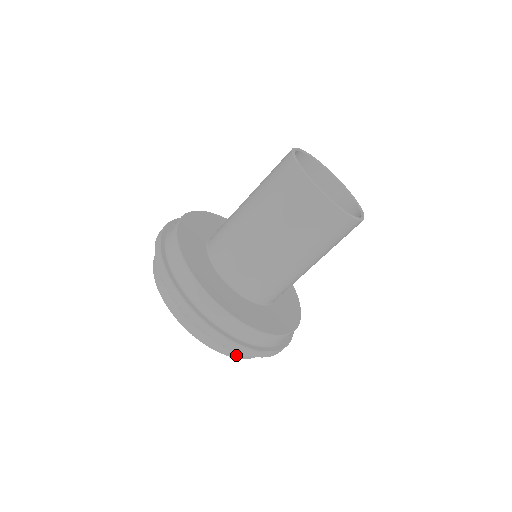
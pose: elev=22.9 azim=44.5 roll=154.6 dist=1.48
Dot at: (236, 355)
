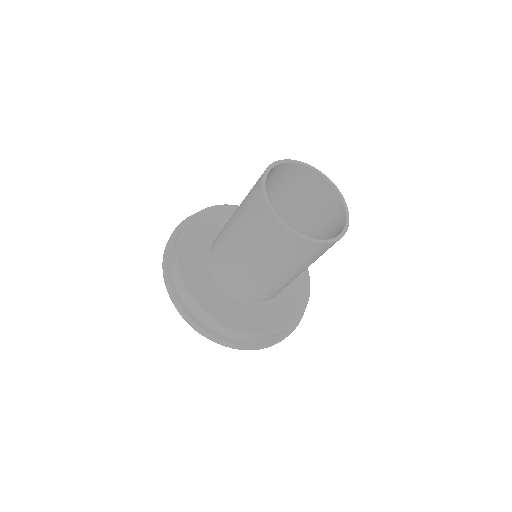
Dot at: occluded
